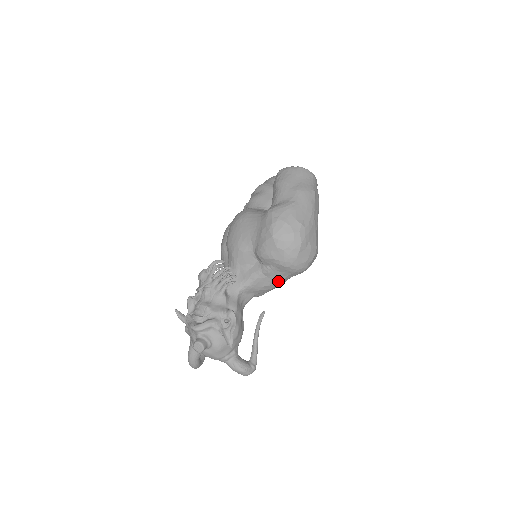
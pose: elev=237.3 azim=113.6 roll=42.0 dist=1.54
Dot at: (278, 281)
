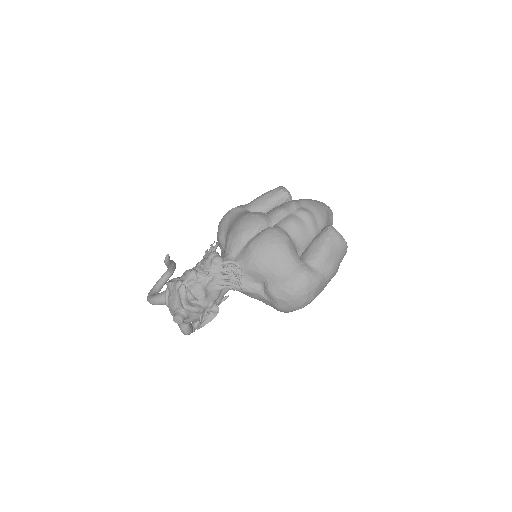
Dot at: (260, 300)
